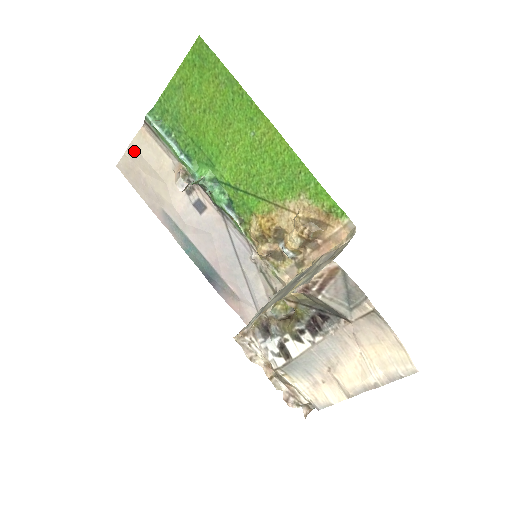
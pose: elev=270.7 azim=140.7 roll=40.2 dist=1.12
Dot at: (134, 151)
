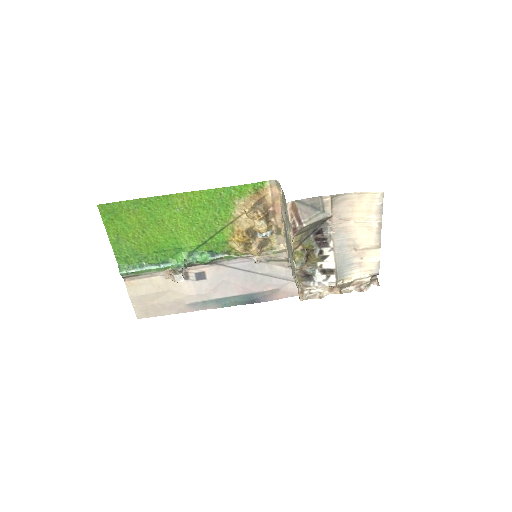
Dot at: (136, 299)
